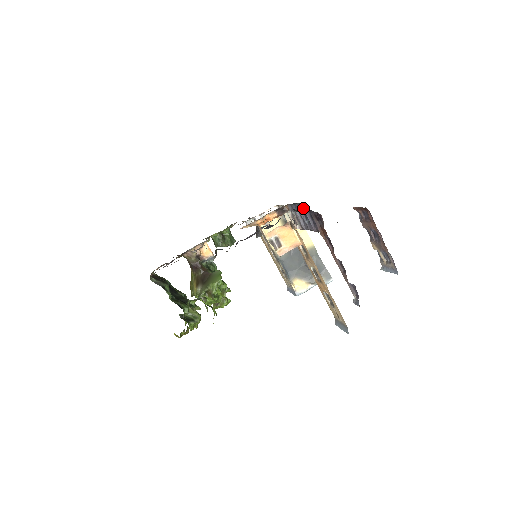
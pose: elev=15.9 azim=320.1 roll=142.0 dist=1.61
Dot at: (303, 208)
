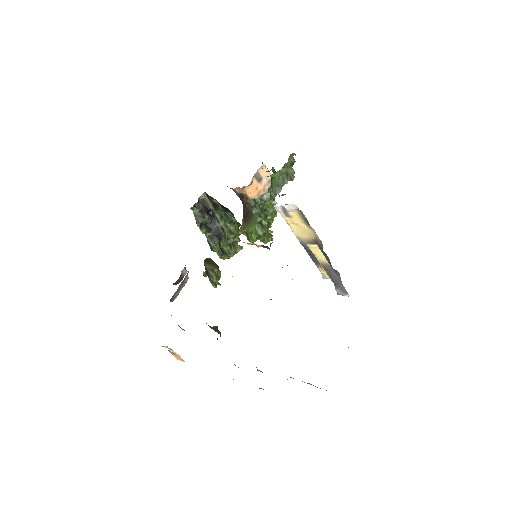
Dot at: occluded
